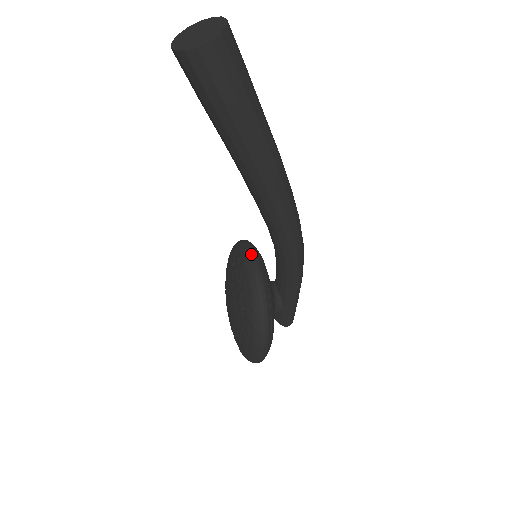
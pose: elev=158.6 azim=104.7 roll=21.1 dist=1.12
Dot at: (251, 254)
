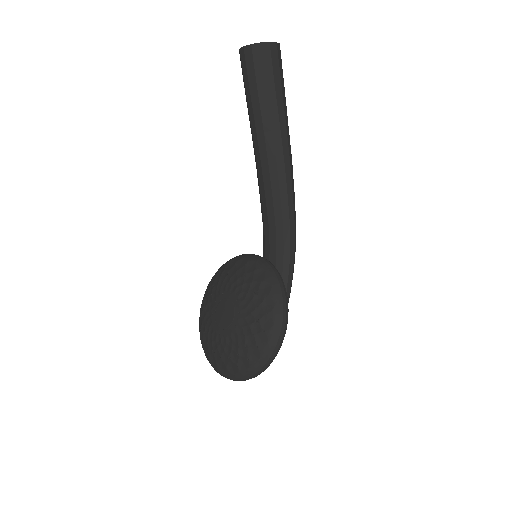
Dot at: (252, 254)
